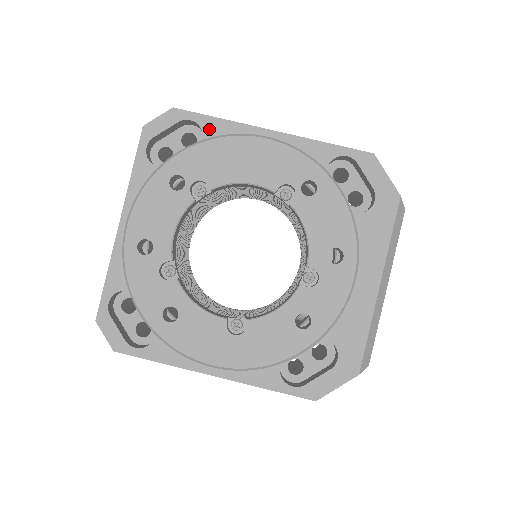
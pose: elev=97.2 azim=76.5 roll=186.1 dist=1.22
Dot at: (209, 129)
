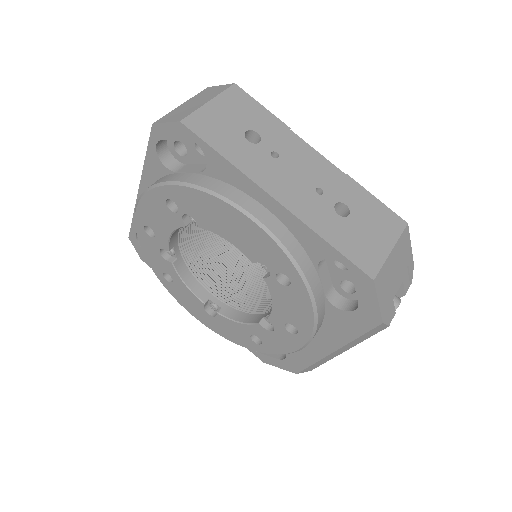
Dot at: (213, 162)
